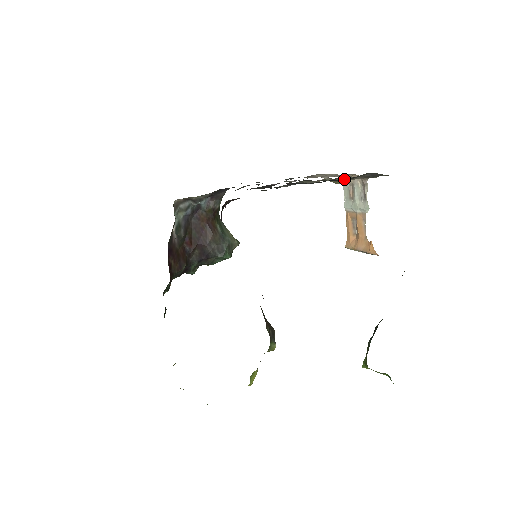
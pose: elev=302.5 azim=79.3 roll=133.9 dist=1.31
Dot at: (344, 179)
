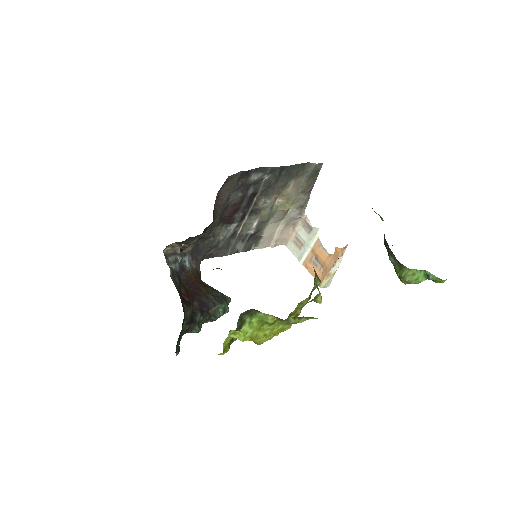
Dot at: (292, 165)
